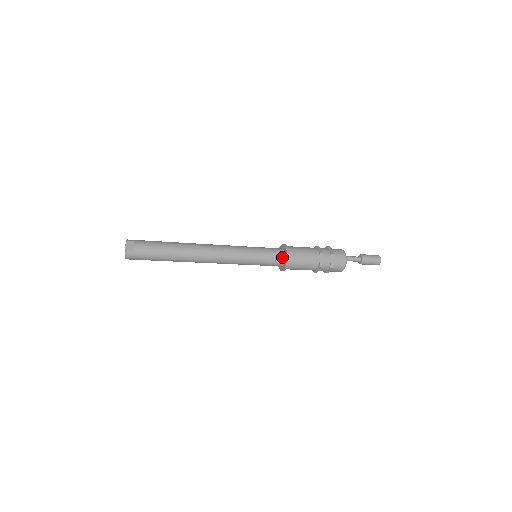
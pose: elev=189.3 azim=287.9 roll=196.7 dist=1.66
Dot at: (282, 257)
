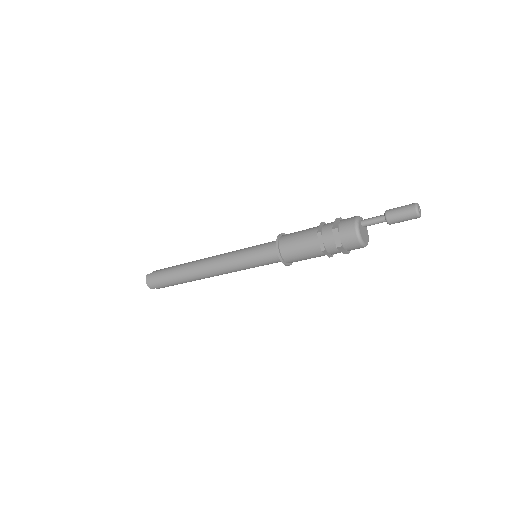
Dot at: occluded
